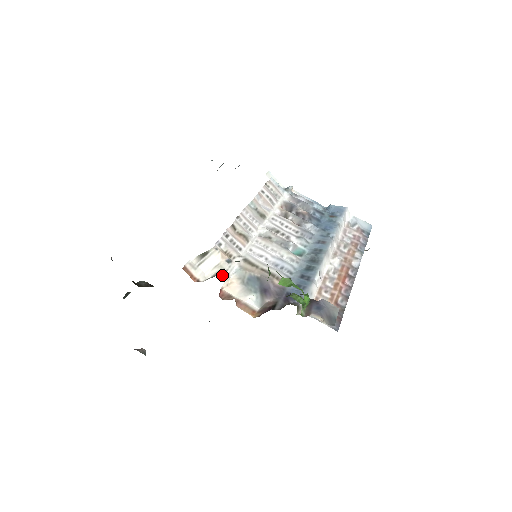
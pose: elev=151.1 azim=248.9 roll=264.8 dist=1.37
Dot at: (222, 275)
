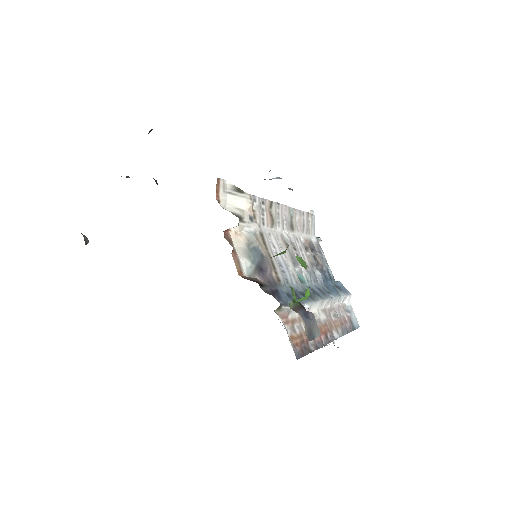
Dot at: (239, 220)
